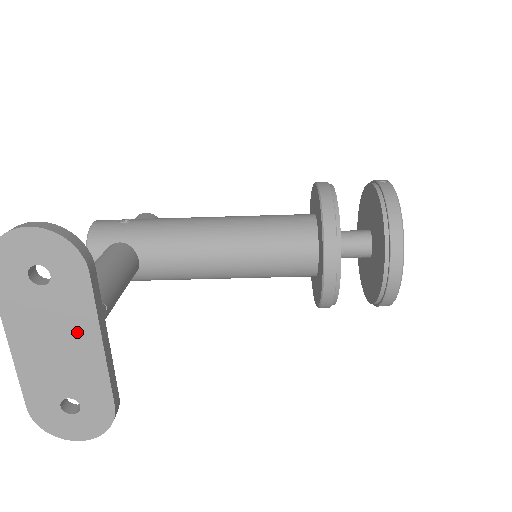
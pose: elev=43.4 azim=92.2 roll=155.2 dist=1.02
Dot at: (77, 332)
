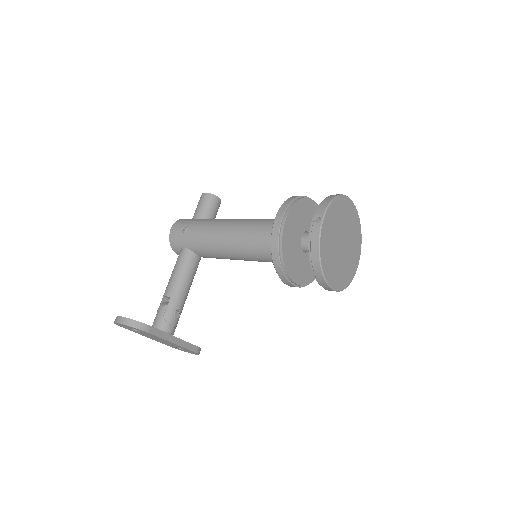
Dot at: (162, 340)
